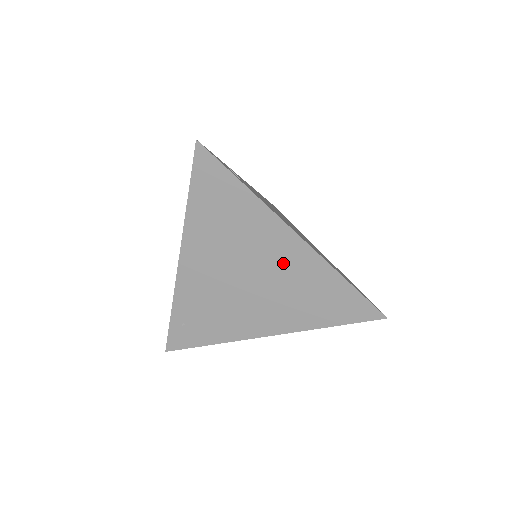
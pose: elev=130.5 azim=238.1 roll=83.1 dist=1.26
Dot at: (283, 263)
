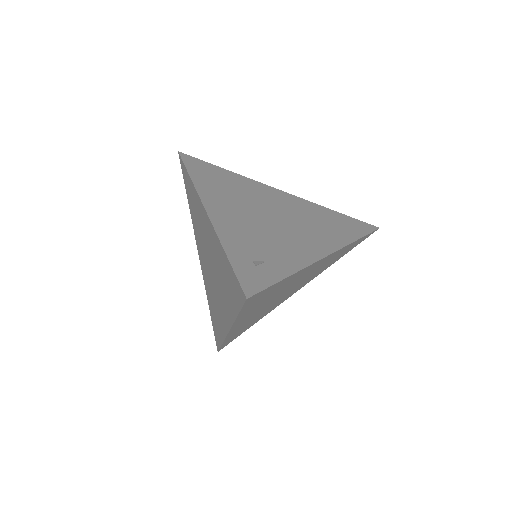
Dot at: (313, 270)
